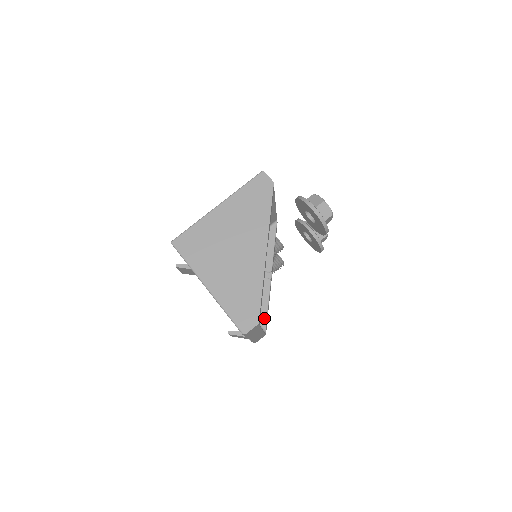
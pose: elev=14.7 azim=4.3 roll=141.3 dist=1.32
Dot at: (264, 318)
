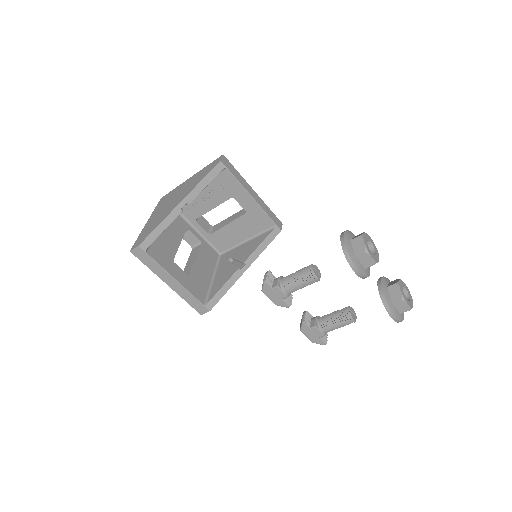
Dot at: (213, 295)
